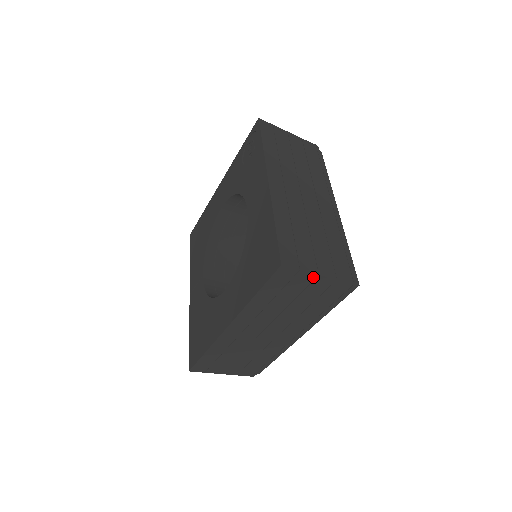
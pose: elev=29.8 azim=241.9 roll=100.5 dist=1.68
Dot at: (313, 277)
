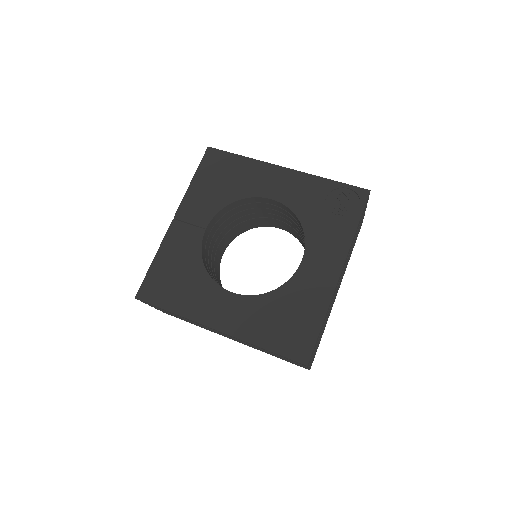
Dot at: occluded
